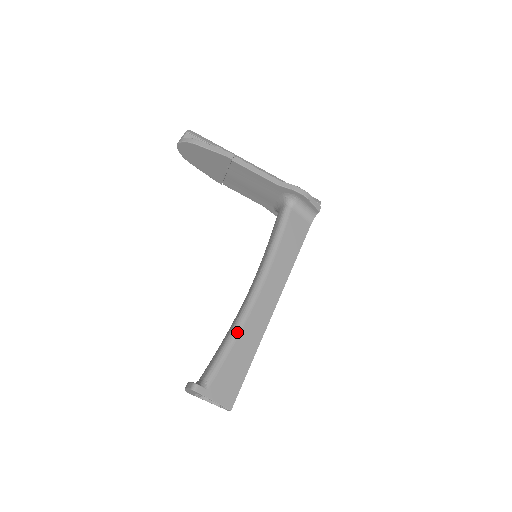
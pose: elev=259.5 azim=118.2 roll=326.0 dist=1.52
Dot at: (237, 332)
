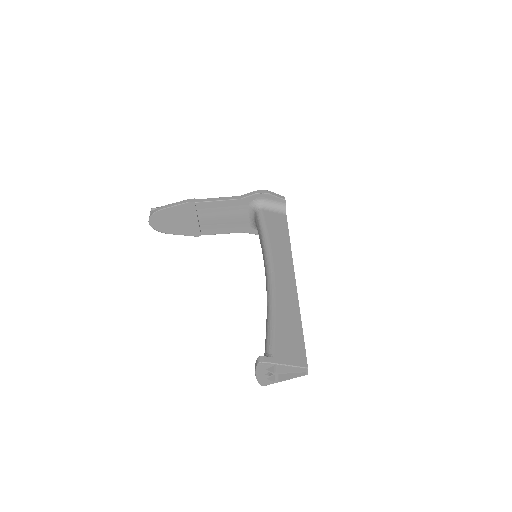
Dot at: (272, 306)
